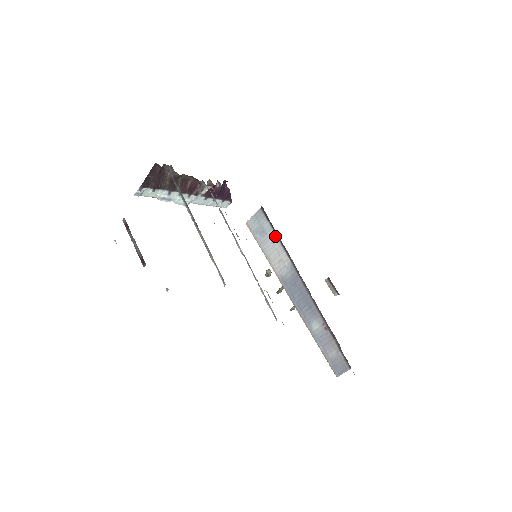
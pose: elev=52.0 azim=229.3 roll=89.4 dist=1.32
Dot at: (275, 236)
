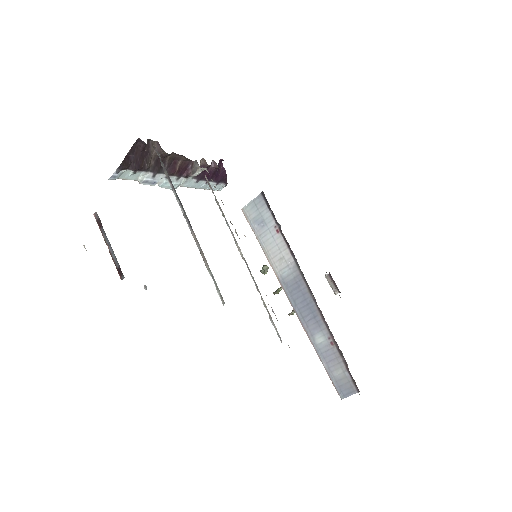
Dot at: (277, 229)
